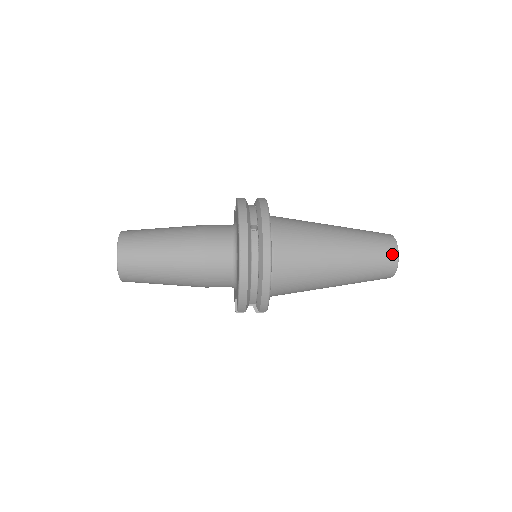
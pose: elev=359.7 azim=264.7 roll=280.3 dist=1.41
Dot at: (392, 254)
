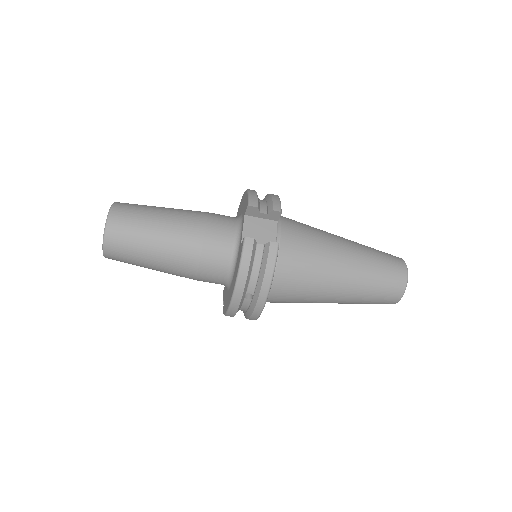
Dot at: occluded
